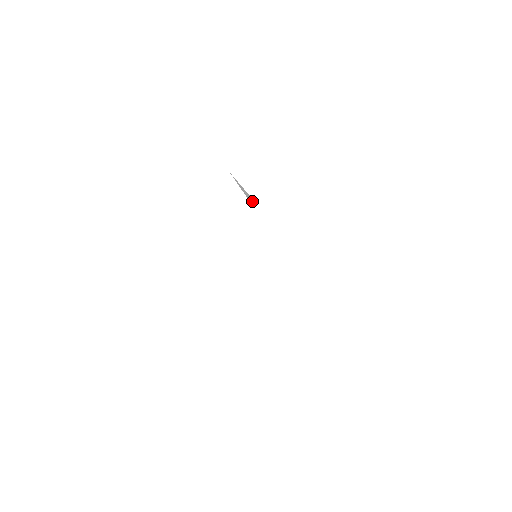
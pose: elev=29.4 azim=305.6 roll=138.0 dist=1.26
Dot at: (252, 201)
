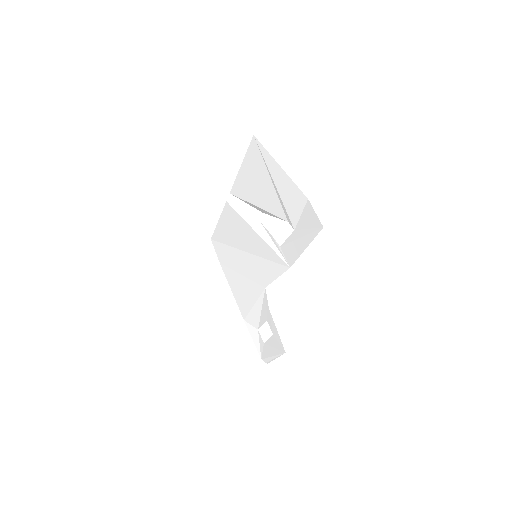
Dot at: (253, 206)
